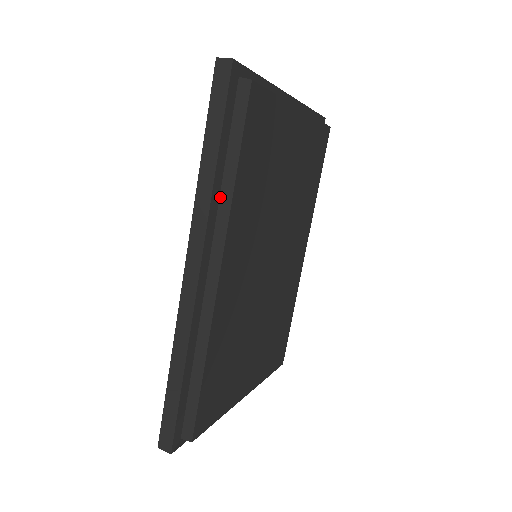
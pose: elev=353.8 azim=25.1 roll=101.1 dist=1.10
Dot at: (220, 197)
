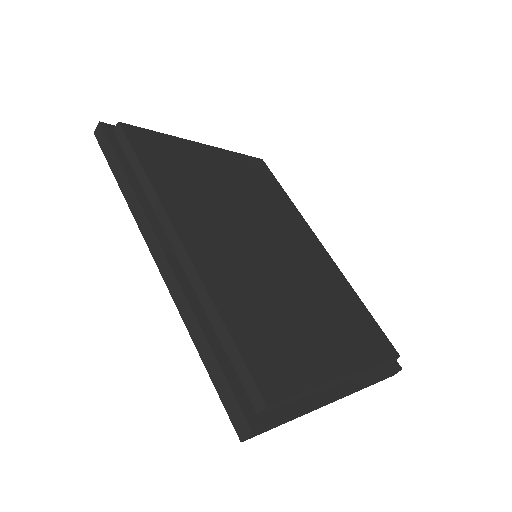
Dot at: (146, 195)
